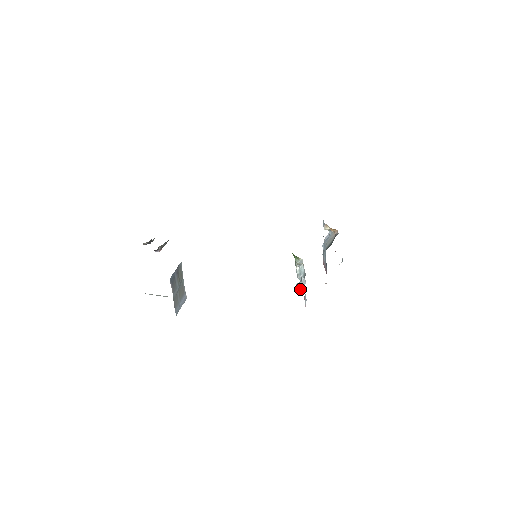
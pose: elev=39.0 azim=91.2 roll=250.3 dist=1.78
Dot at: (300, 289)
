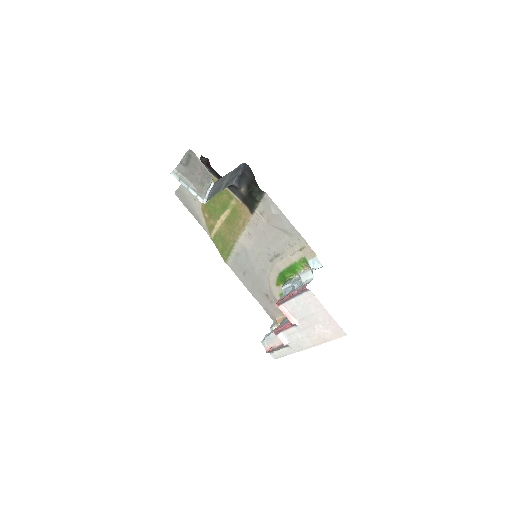
Dot at: occluded
